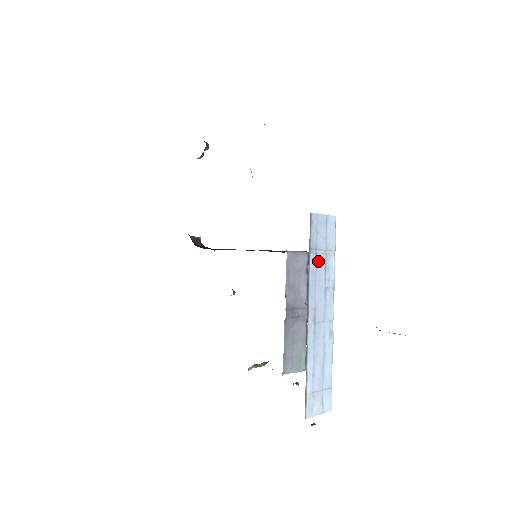
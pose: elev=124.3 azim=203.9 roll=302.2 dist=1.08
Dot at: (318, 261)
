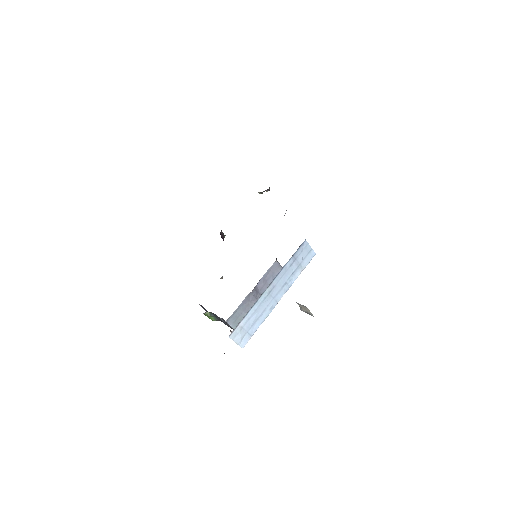
Dot at: (292, 266)
